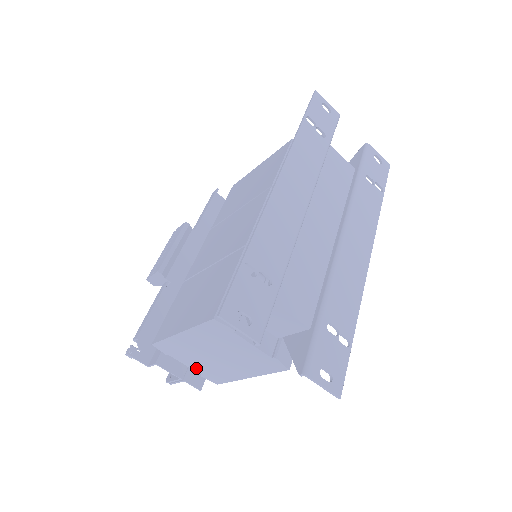
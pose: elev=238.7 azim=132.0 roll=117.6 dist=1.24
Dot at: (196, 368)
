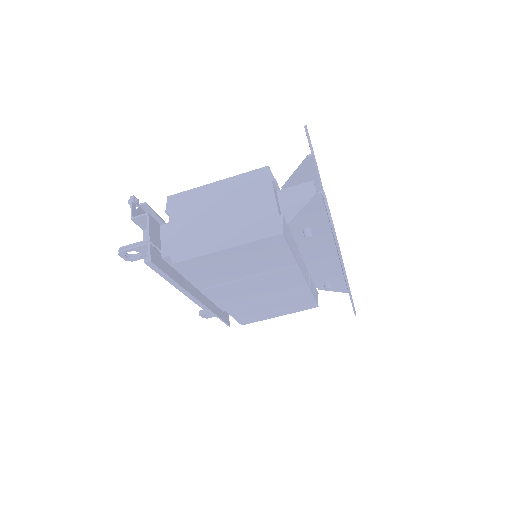
Dot at: (177, 234)
